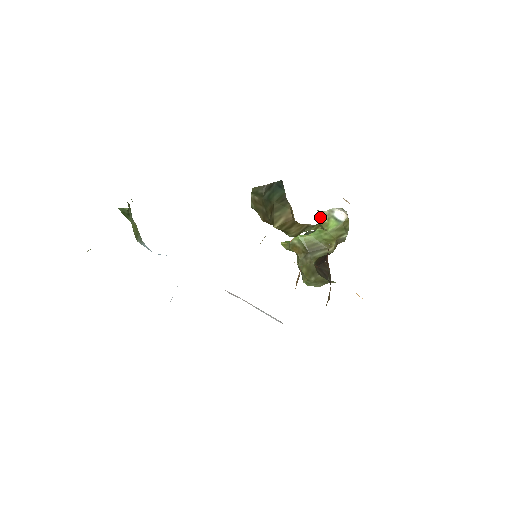
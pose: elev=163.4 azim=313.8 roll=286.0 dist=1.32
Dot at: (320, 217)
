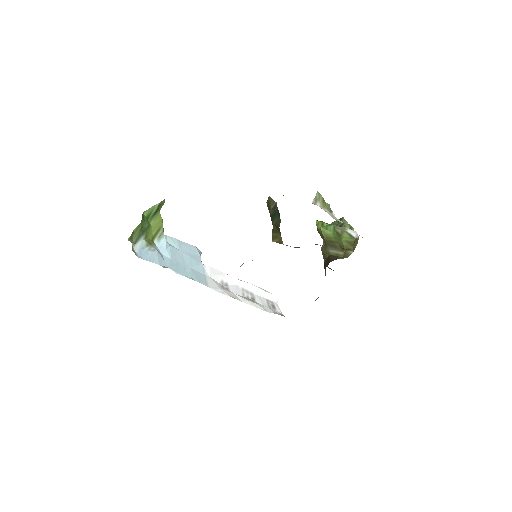
Dot at: (335, 228)
